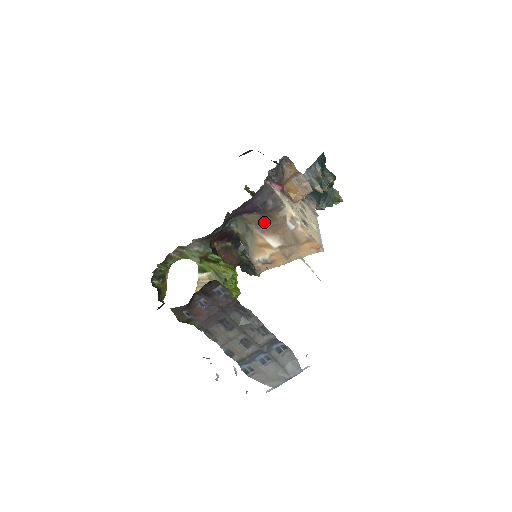
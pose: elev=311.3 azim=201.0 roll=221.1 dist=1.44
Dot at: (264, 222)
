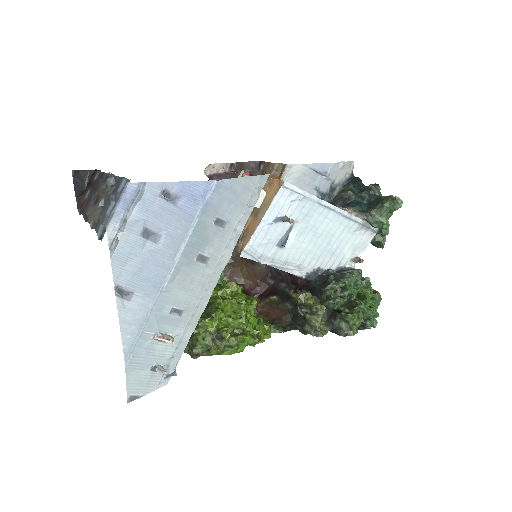
Dot at: occluded
